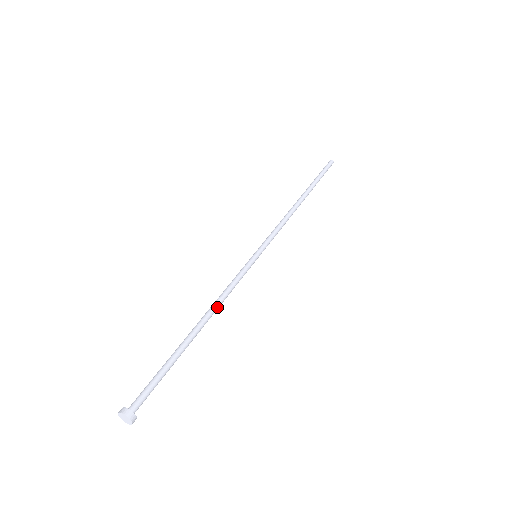
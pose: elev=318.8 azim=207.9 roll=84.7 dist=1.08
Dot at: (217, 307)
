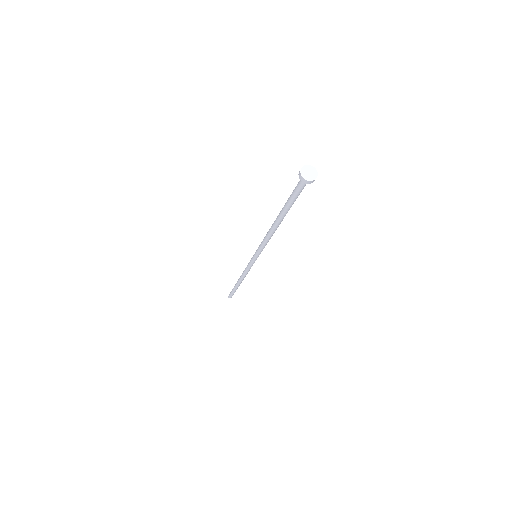
Dot at: occluded
